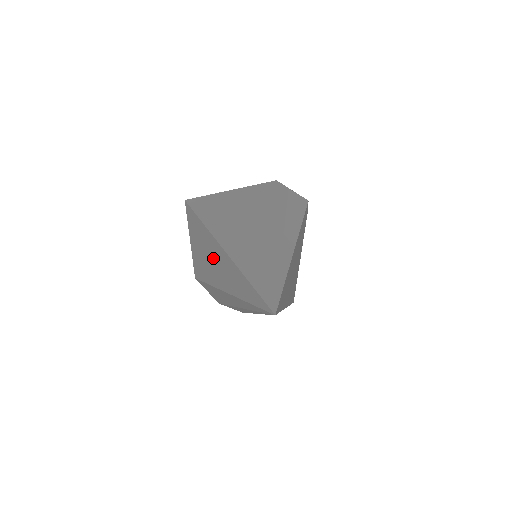
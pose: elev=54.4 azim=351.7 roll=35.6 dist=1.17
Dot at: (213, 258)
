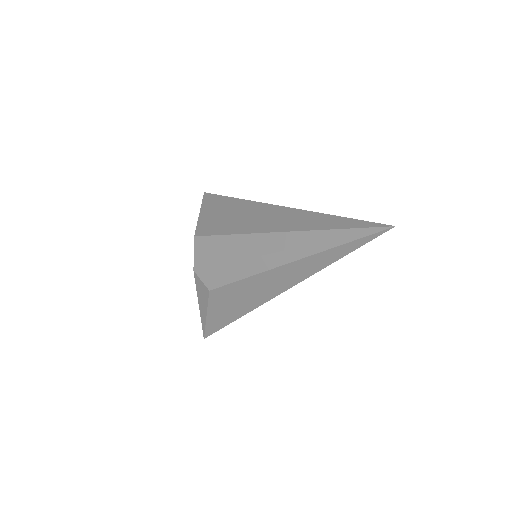
Dot at: (264, 216)
